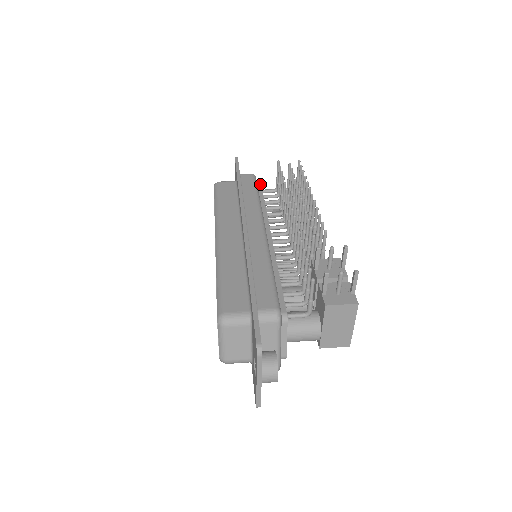
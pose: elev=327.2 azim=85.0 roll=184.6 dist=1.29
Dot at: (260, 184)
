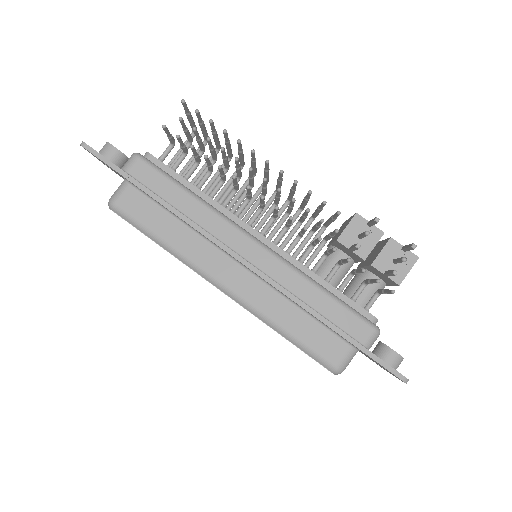
Dot at: (156, 160)
